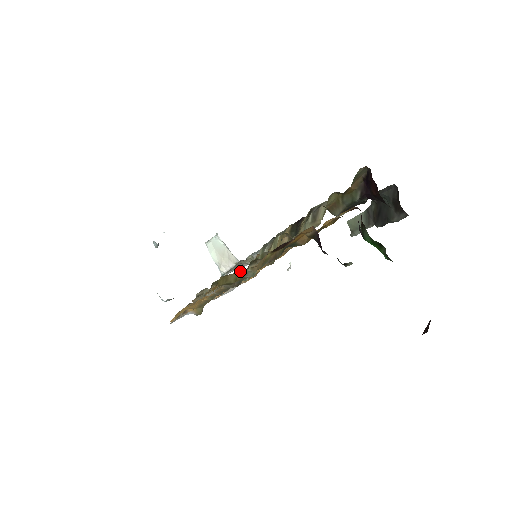
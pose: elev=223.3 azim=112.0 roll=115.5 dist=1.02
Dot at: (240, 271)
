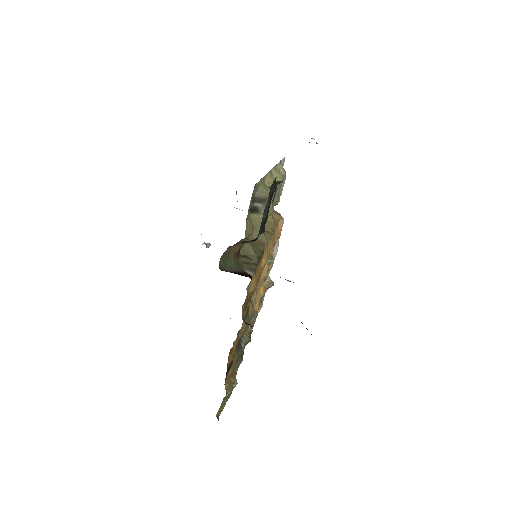
Dot at: (224, 399)
